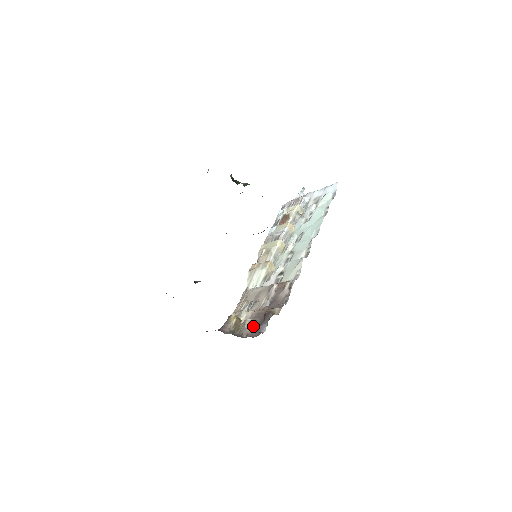
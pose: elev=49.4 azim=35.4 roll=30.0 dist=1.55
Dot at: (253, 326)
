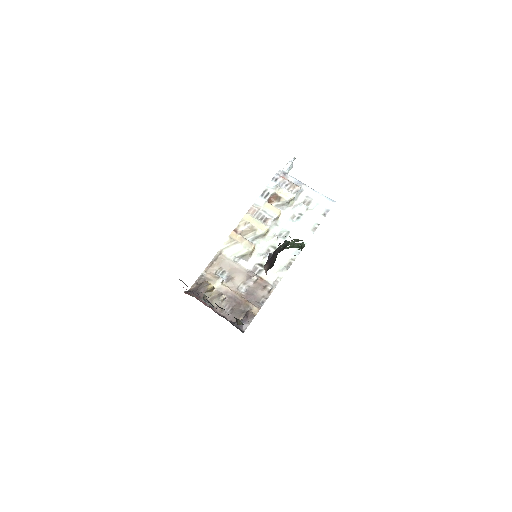
Dot at: (227, 304)
